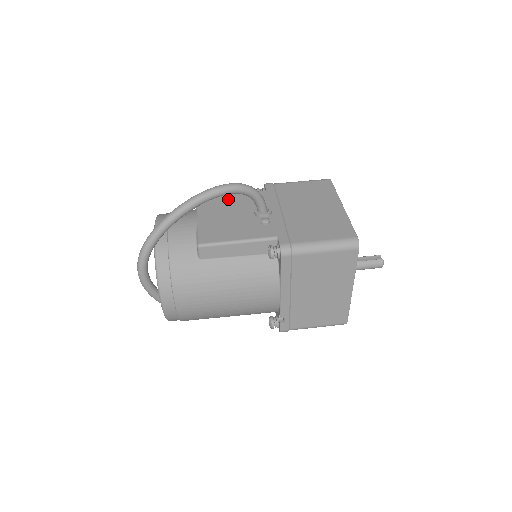
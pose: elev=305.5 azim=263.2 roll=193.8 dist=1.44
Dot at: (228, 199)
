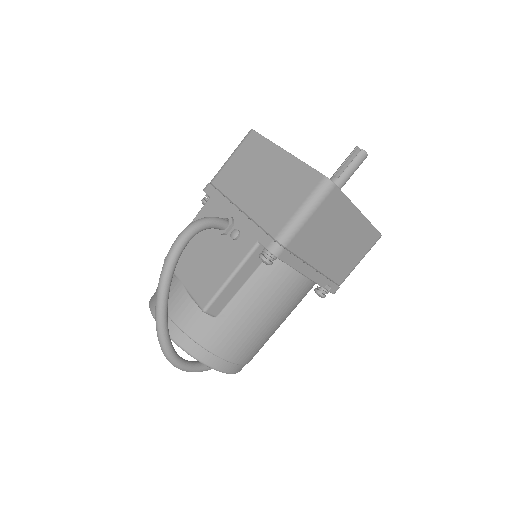
Dot at: occluded
